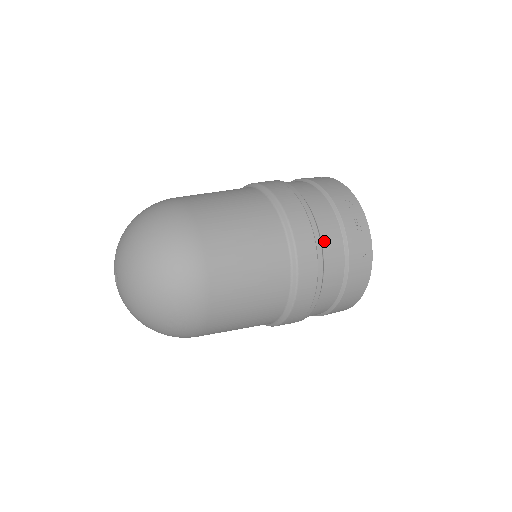
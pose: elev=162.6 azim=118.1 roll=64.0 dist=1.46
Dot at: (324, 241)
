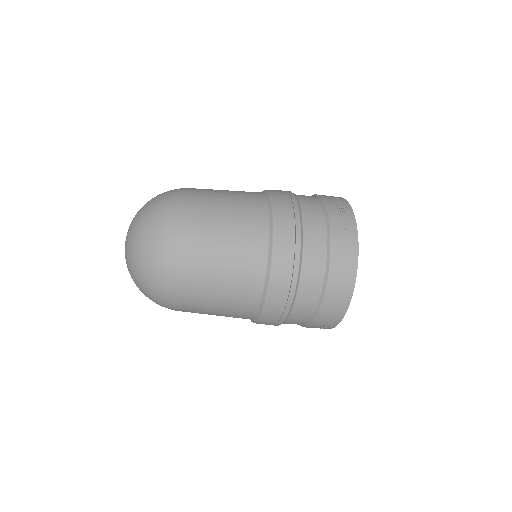
Dot at: (304, 211)
